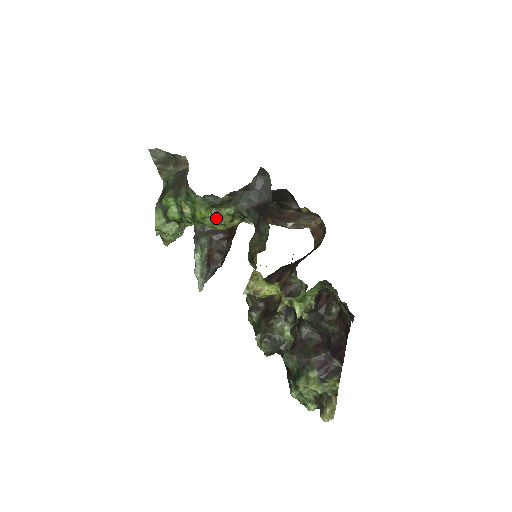
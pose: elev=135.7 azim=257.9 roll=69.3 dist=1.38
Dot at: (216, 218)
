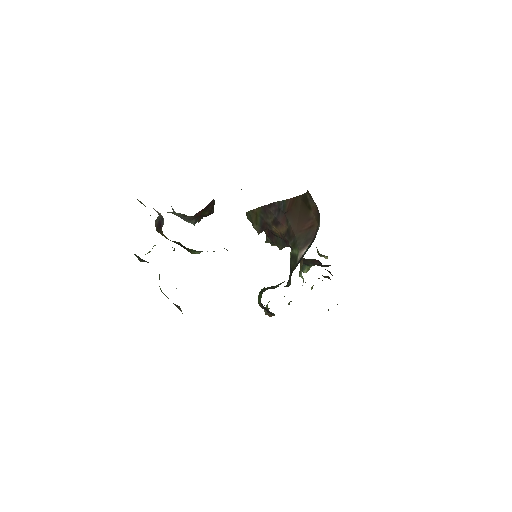
Dot at: occluded
